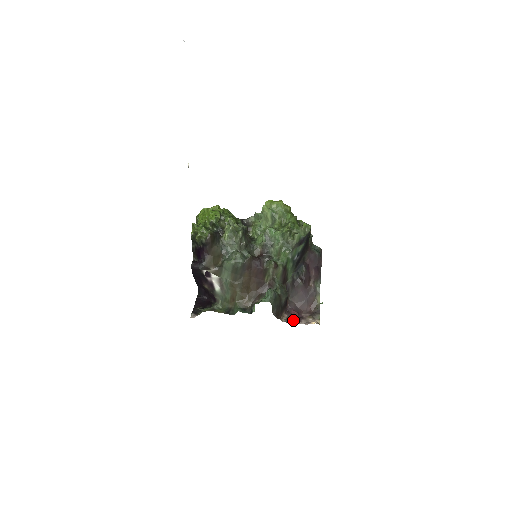
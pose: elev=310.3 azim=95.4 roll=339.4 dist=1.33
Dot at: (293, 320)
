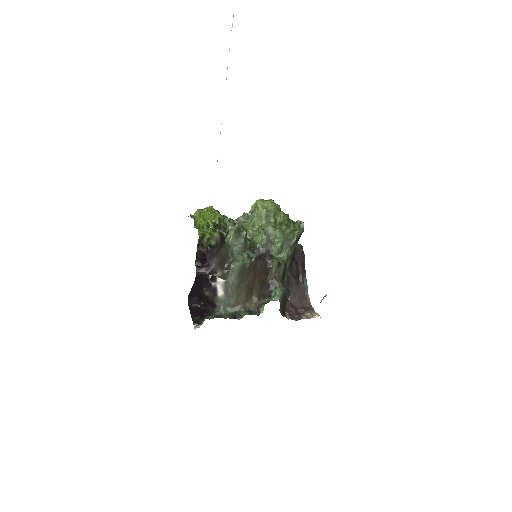
Dot at: (294, 317)
